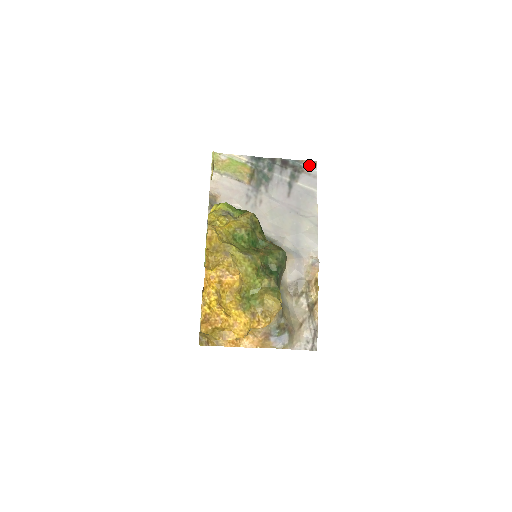
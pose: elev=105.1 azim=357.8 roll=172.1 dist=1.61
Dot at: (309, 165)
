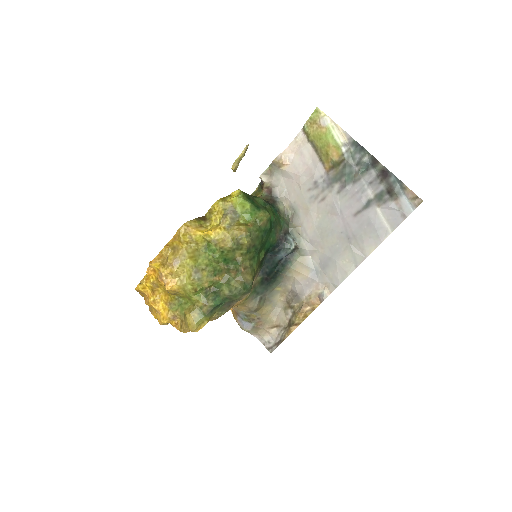
Dot at: (410, 197)
